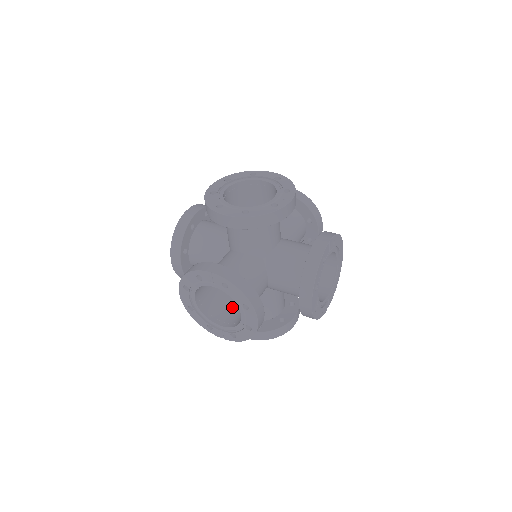
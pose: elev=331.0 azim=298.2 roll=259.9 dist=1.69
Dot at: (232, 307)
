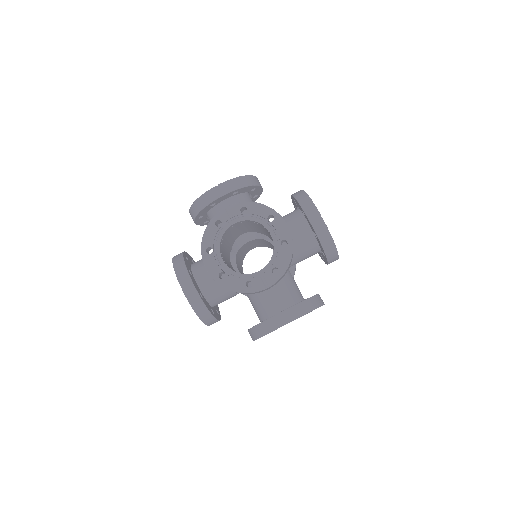
Dot at: occluded
